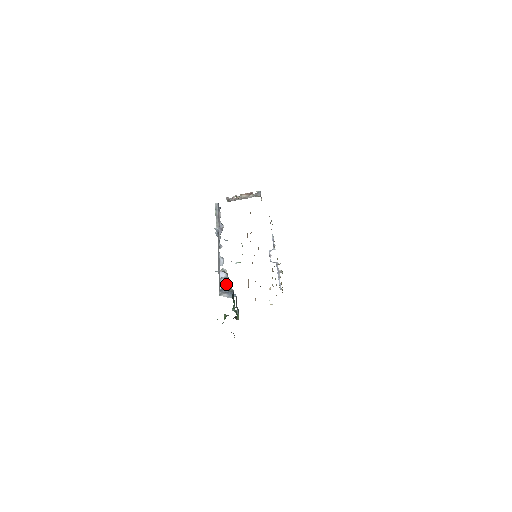
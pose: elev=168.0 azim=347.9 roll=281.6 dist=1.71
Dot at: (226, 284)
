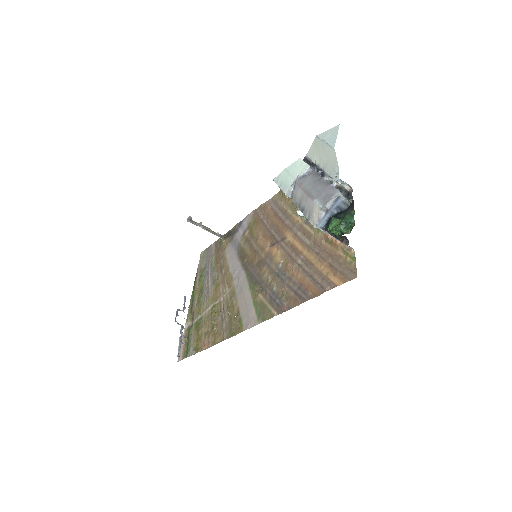
Dot at: (344, 196)
